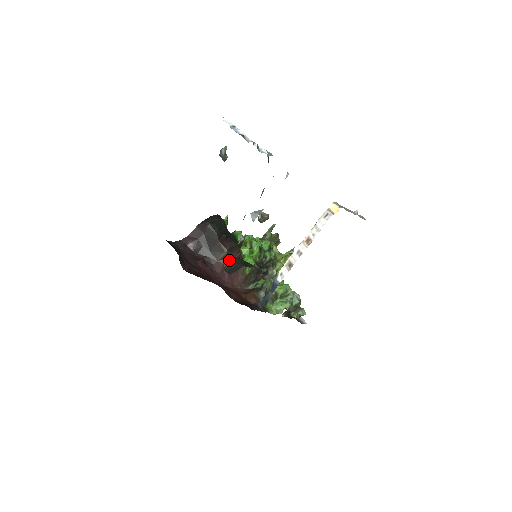
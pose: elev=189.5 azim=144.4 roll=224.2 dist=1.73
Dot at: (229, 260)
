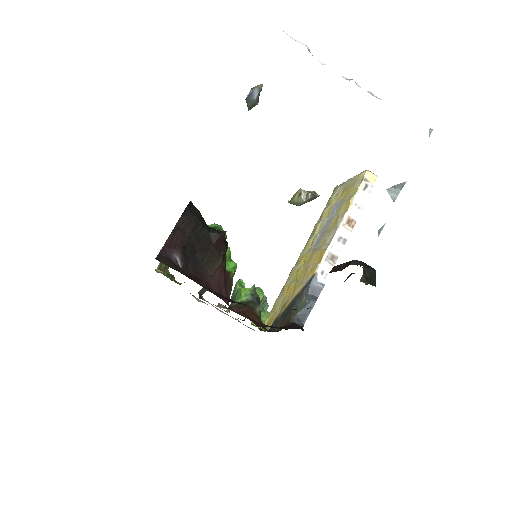
Dot at: occluded
